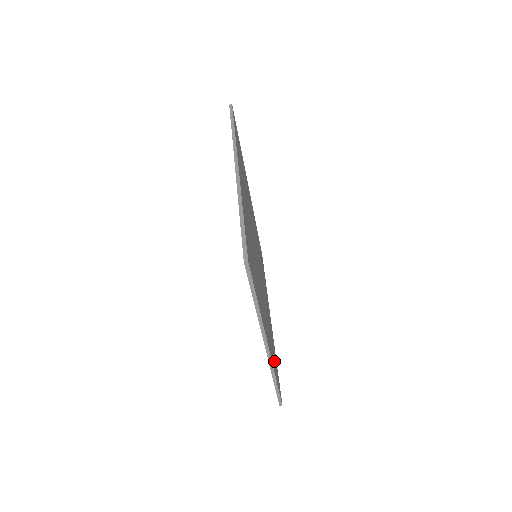
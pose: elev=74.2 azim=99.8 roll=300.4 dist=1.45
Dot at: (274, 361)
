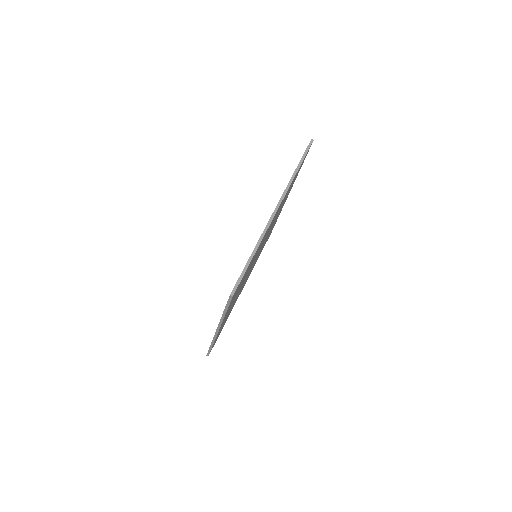
Dot at: occluded
